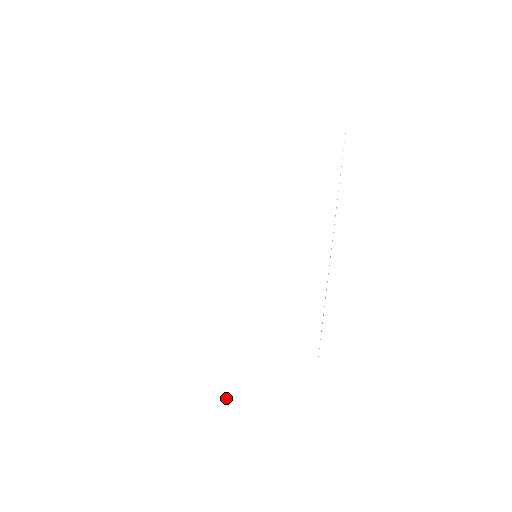
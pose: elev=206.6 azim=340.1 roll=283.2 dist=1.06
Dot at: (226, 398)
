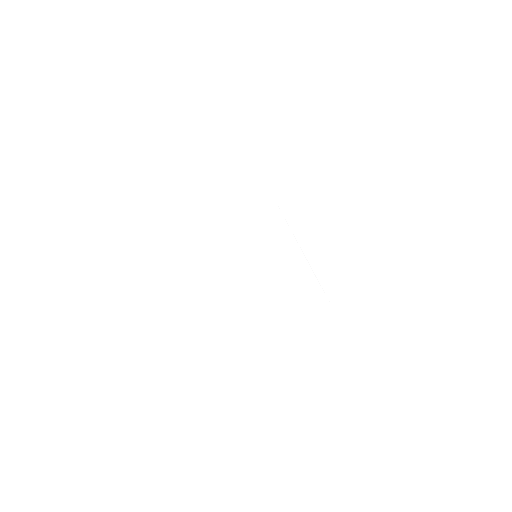
Dot at: (289, 336)
